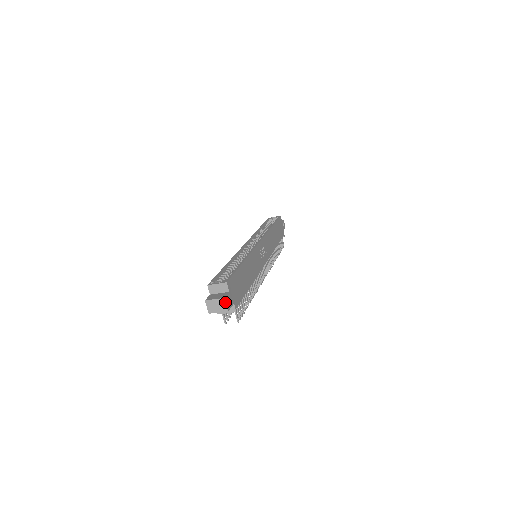
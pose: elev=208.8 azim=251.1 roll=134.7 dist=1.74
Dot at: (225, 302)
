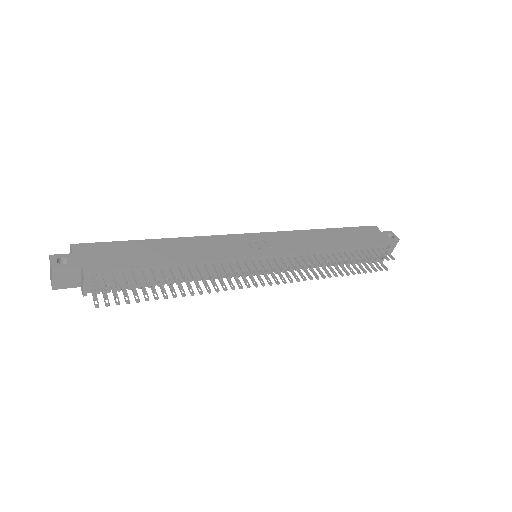
Dot at: (50, 260)
